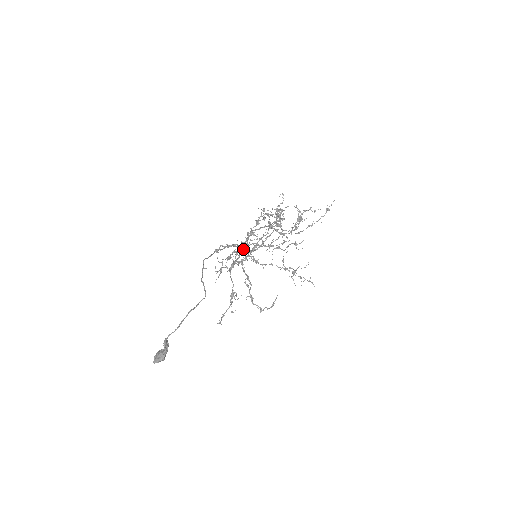
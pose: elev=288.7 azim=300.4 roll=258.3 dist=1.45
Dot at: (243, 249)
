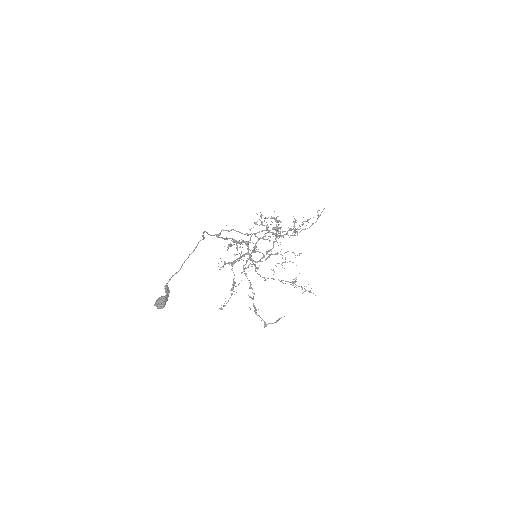
Dot at: occluded
